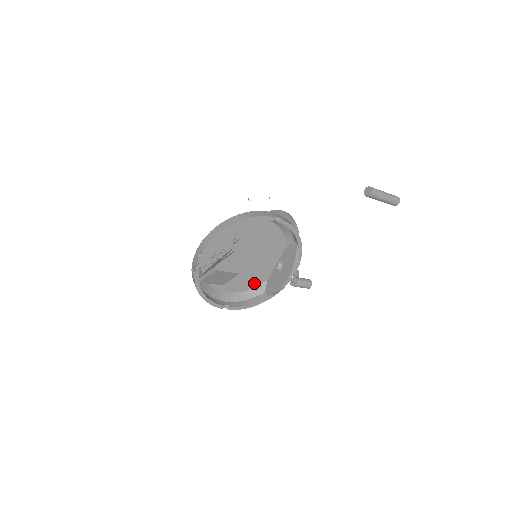
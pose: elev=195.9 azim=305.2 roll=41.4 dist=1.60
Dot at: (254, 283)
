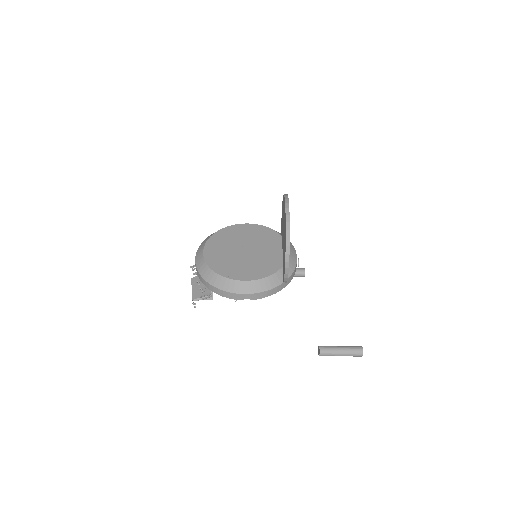
Dot at: occluded
